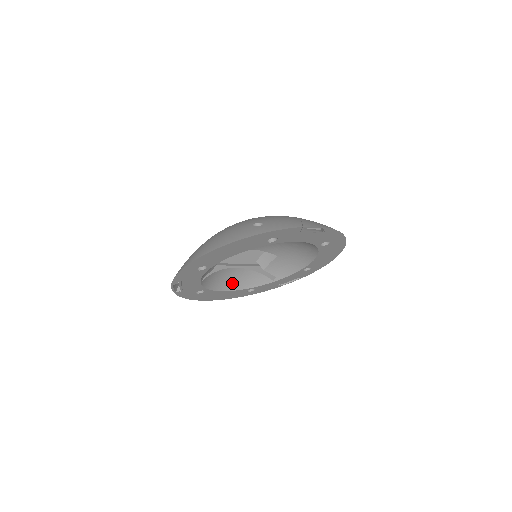
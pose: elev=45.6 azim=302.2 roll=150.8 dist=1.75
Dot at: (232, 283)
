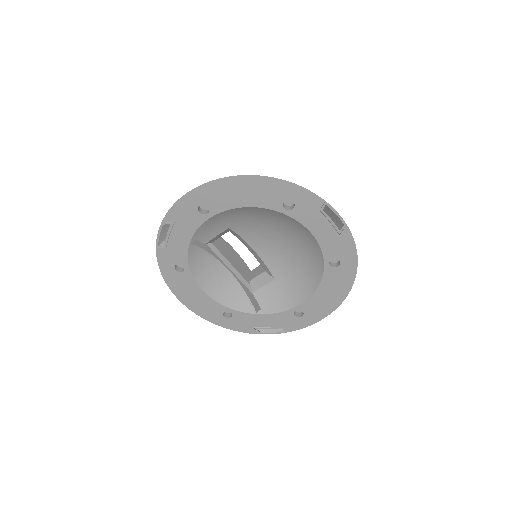
Dot at: (214, 287)
